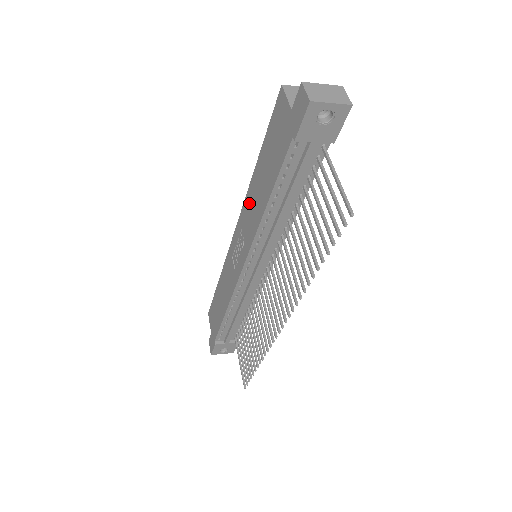
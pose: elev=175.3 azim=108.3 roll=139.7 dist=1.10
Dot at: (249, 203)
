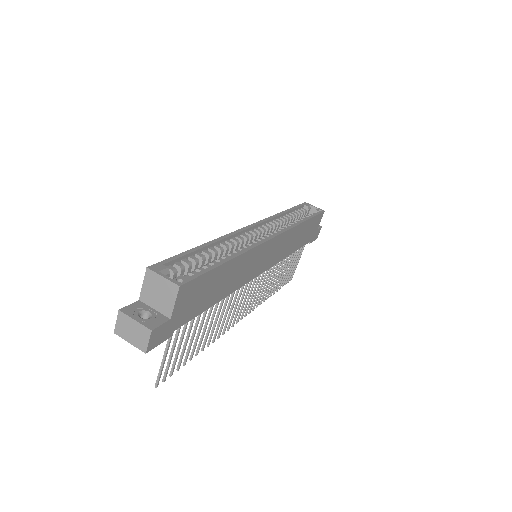
Dot at: occluded
